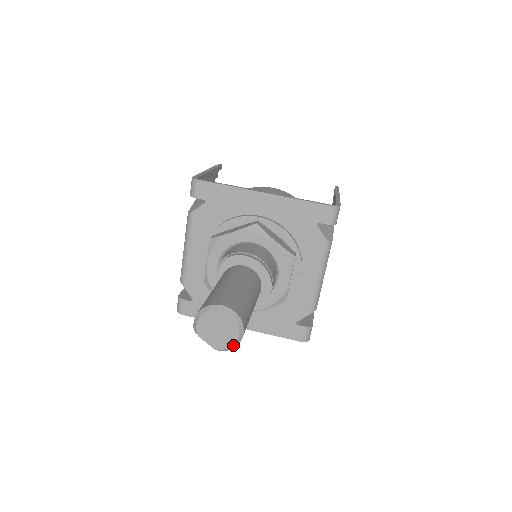
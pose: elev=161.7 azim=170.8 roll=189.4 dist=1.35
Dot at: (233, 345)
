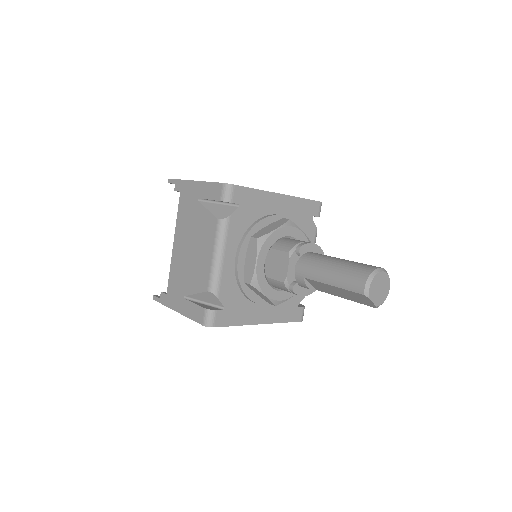
Dot at: occluded
